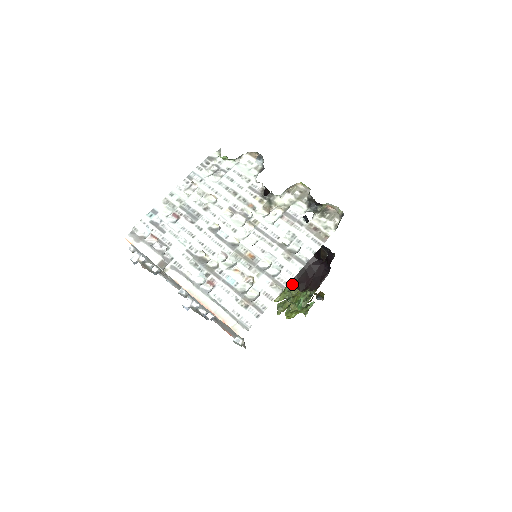
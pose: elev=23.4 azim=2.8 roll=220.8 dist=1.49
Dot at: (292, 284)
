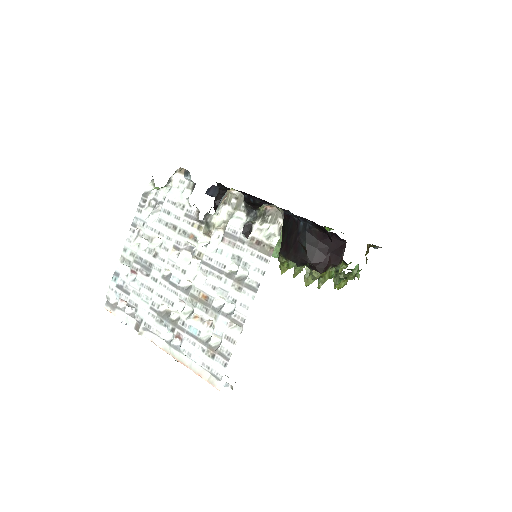
Dot at: (310, 268)
